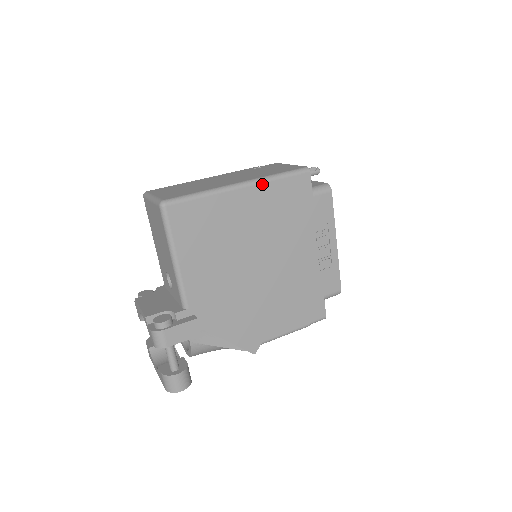
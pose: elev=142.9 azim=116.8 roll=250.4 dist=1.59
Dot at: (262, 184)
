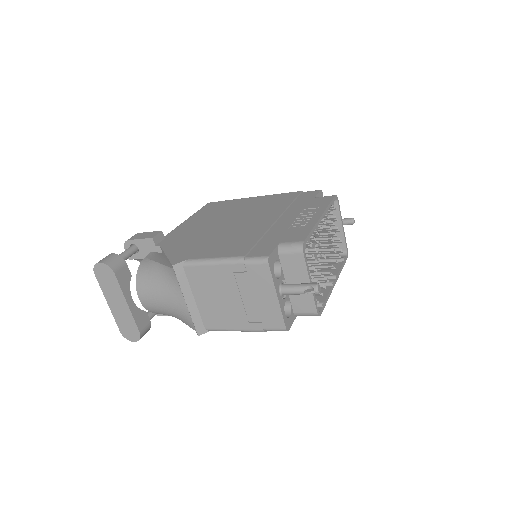
Dot at: (276, 195)
